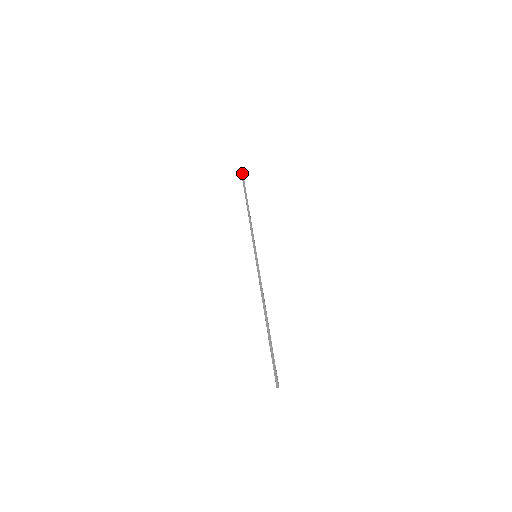
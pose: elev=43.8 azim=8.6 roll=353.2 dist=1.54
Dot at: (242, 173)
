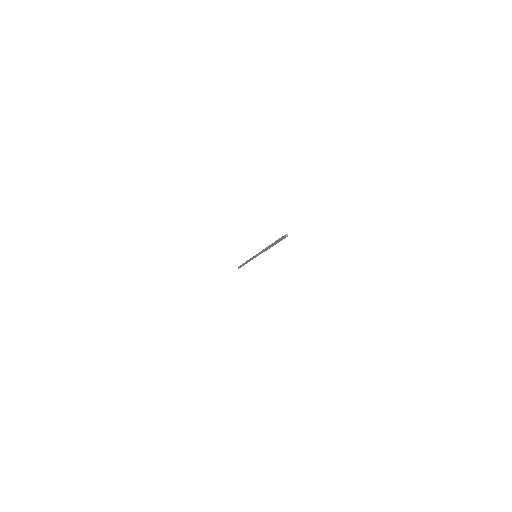
Dot at: (238, 267)
